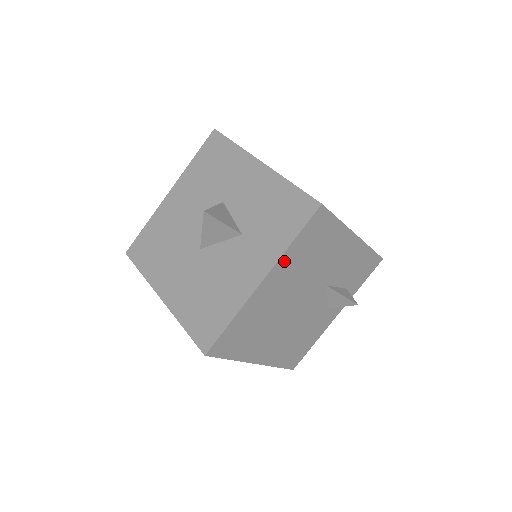
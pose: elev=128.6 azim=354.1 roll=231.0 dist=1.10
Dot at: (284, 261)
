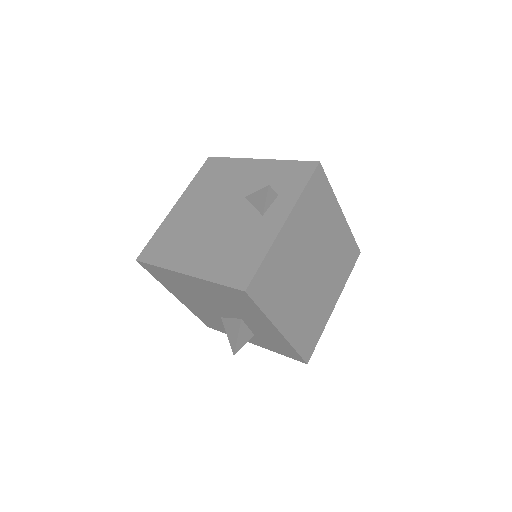
Dot at: (190, 191)
